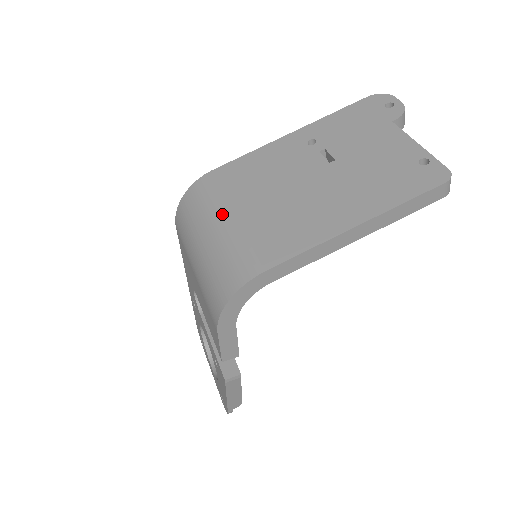
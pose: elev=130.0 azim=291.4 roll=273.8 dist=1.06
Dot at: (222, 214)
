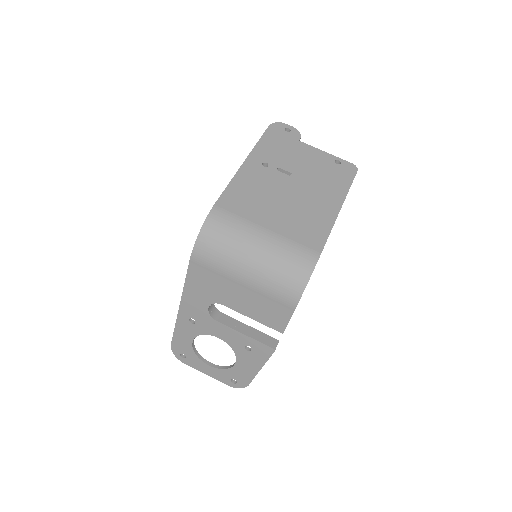
Dot at: (257, 231)
